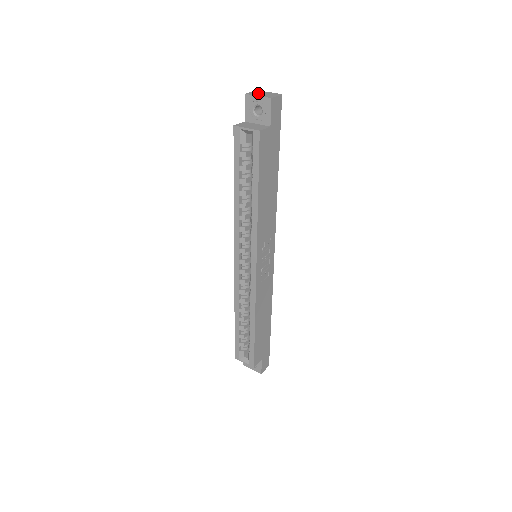
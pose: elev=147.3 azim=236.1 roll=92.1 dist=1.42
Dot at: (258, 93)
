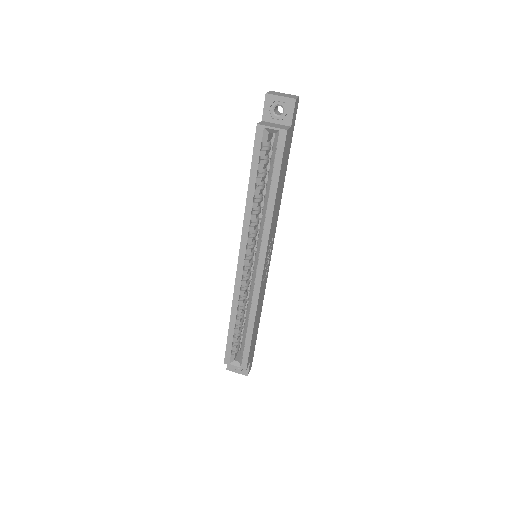
Dot at: (277, 93)
